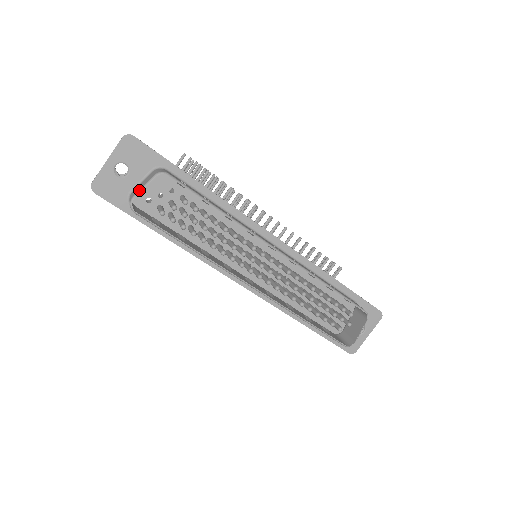
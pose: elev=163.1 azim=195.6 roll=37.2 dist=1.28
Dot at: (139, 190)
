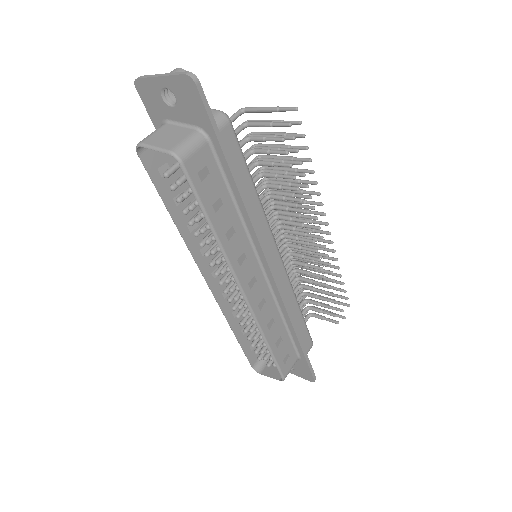
Dot at: (149, 145)
